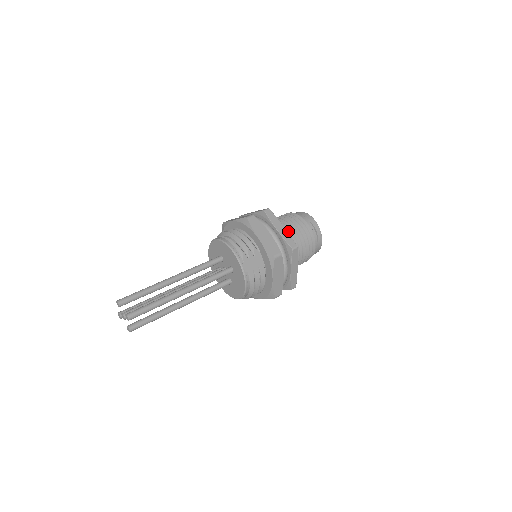
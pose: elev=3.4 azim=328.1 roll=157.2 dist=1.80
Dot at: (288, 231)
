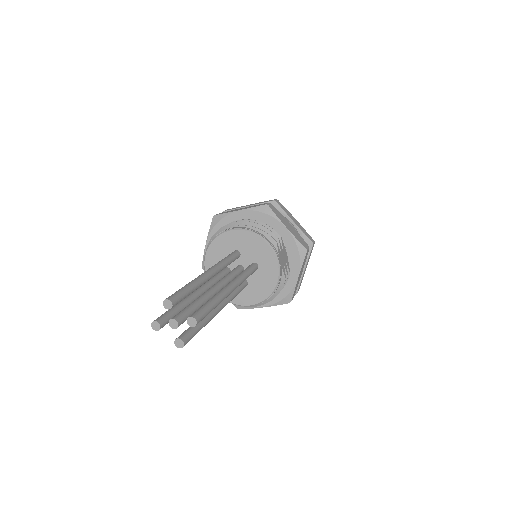
Dot at: occluded
